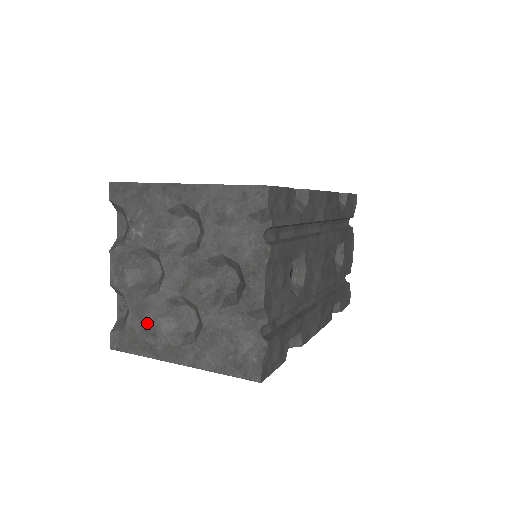
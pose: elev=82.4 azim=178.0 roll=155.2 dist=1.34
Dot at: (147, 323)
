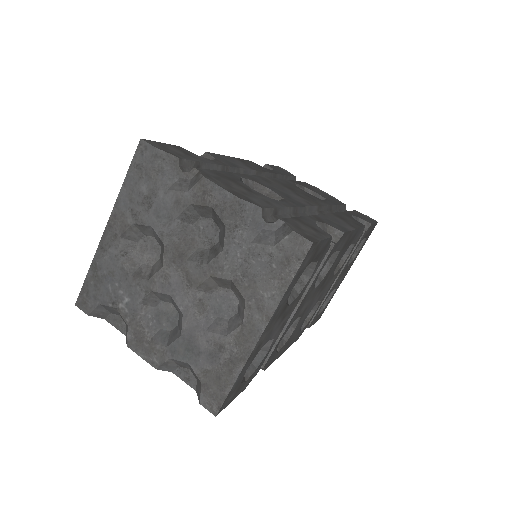
Dot at: (206, 349)
